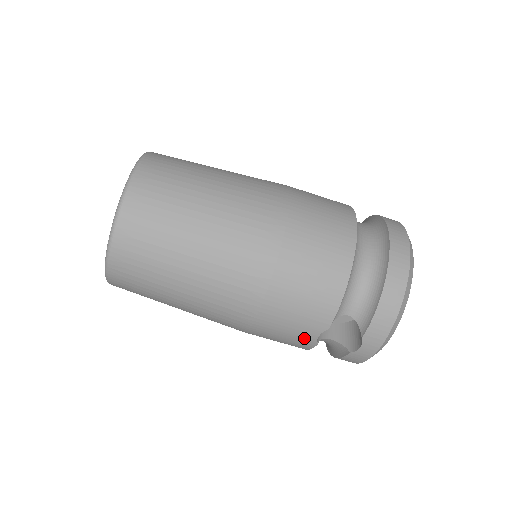
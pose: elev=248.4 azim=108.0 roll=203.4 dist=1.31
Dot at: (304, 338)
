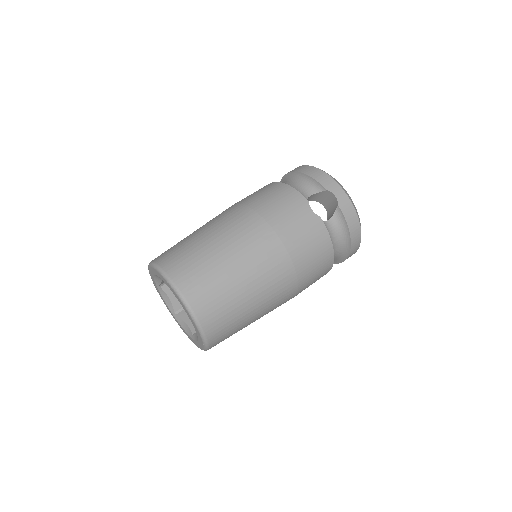
Dot at: (310, 221)
